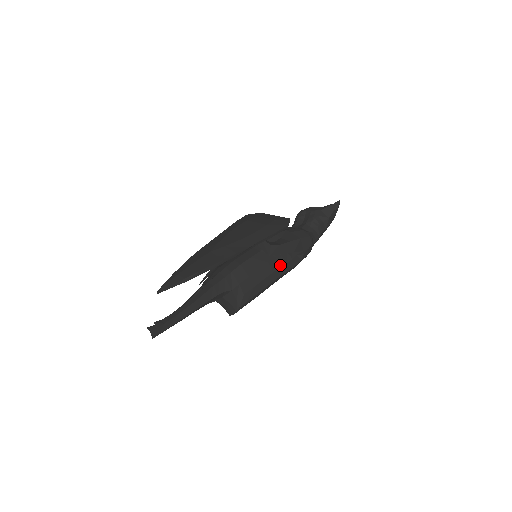
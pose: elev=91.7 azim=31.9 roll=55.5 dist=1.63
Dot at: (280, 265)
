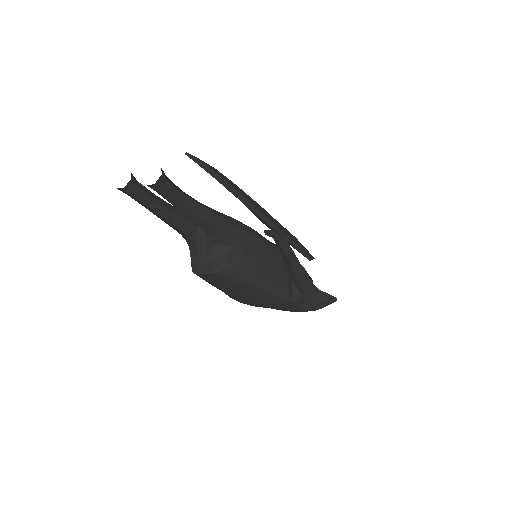
Dot at: (279, 282)
